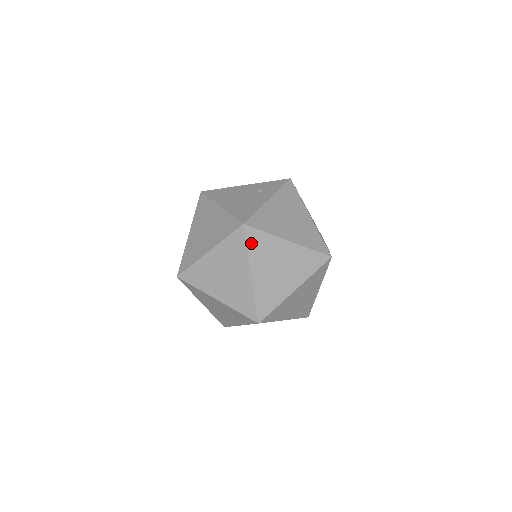
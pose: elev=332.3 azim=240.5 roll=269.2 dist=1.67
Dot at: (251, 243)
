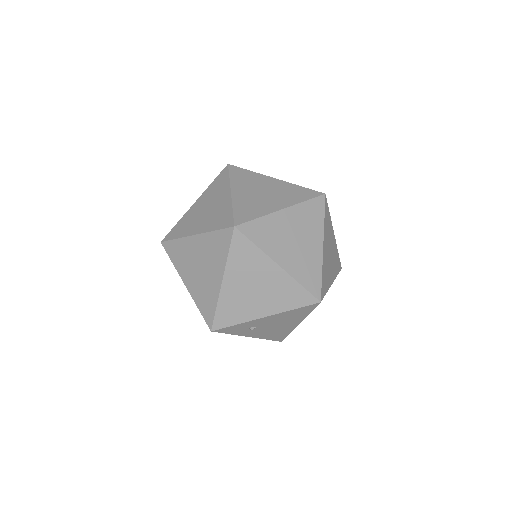
Dot at: (234, 174)
